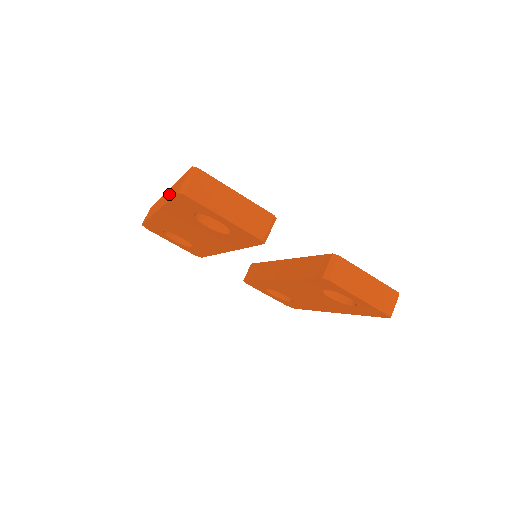
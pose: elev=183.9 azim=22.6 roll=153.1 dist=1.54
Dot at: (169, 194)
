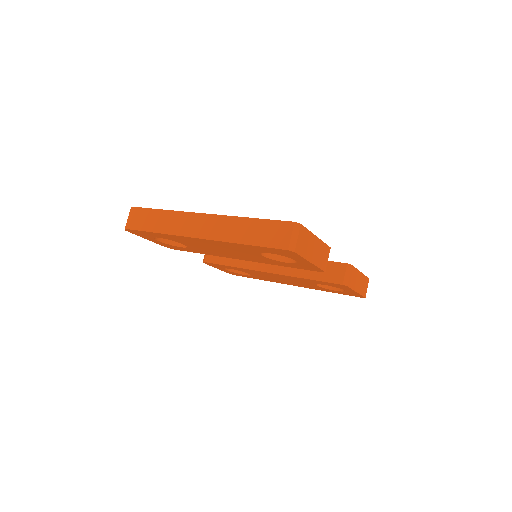
Dot at: (233, 230)
